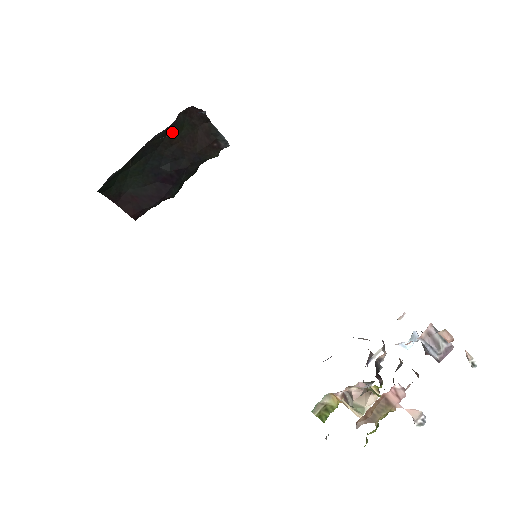
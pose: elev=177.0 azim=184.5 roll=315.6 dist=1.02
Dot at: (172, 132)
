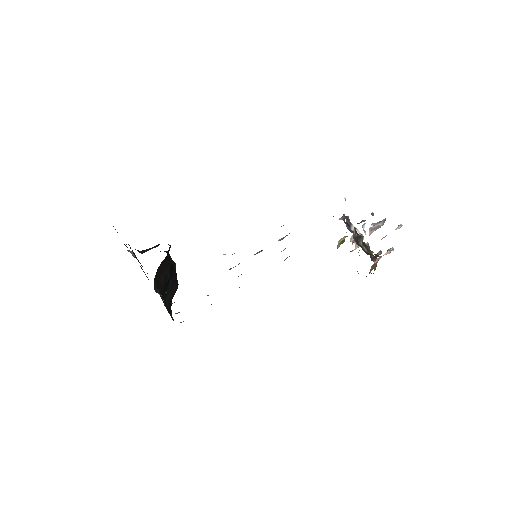
Dot at: (158, 288)
